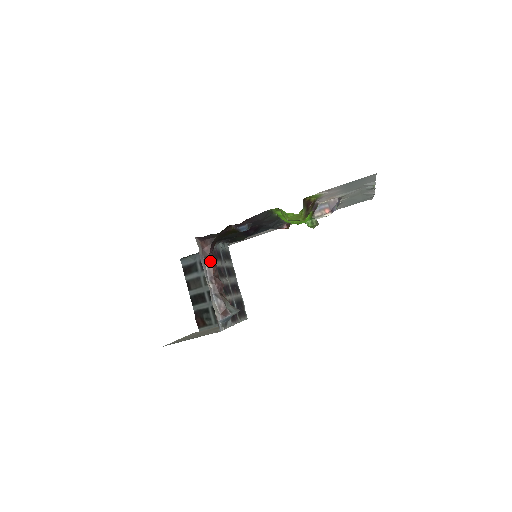
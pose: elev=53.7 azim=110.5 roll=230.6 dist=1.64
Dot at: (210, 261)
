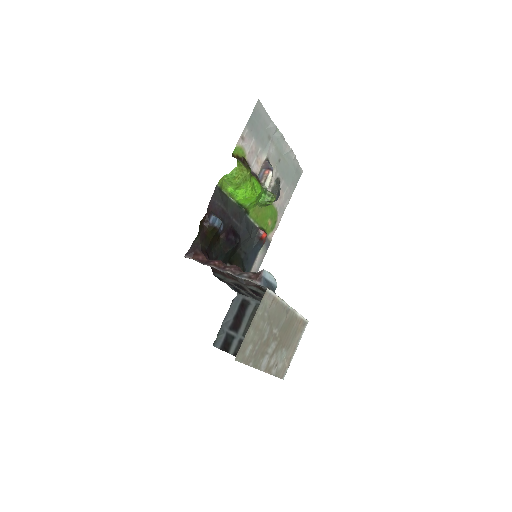
Dot at: (212, 261)
